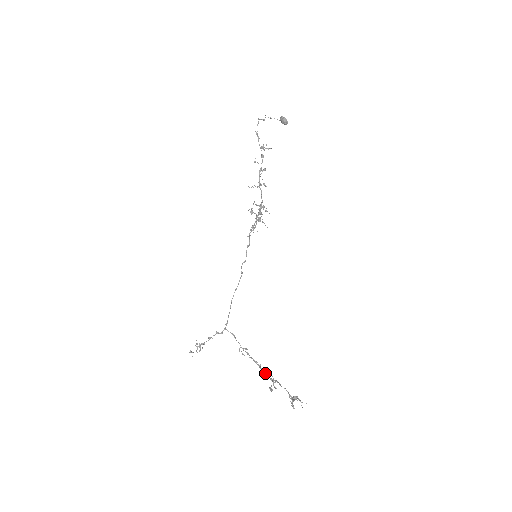
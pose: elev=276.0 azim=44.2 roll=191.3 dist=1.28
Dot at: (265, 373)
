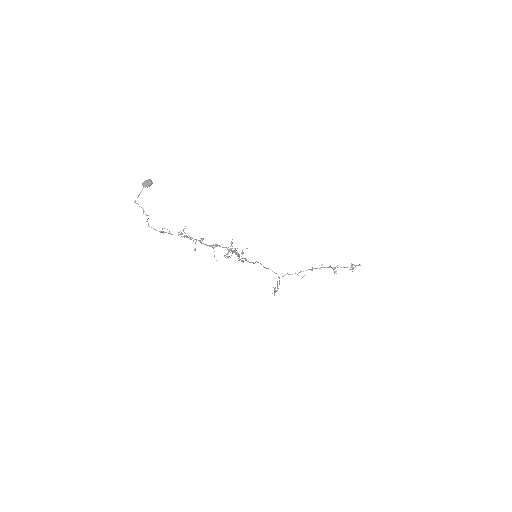
Dot at: occluded
